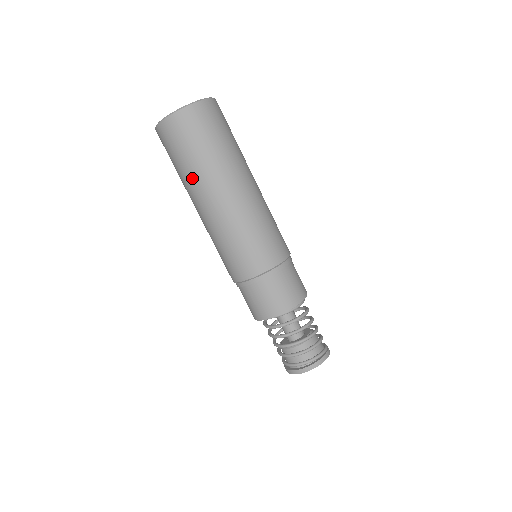
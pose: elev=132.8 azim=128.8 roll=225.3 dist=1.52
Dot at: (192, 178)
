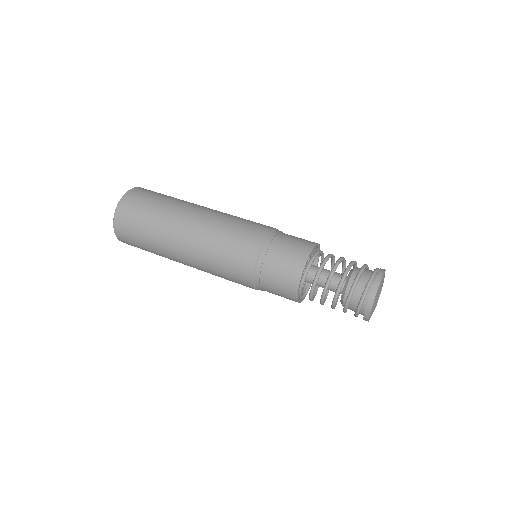
Dot at: (160, 229)
